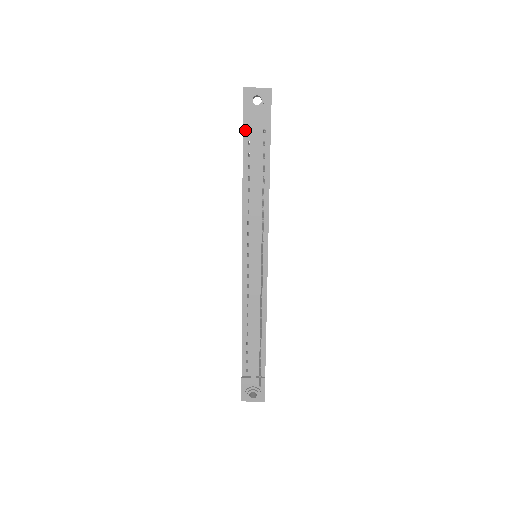
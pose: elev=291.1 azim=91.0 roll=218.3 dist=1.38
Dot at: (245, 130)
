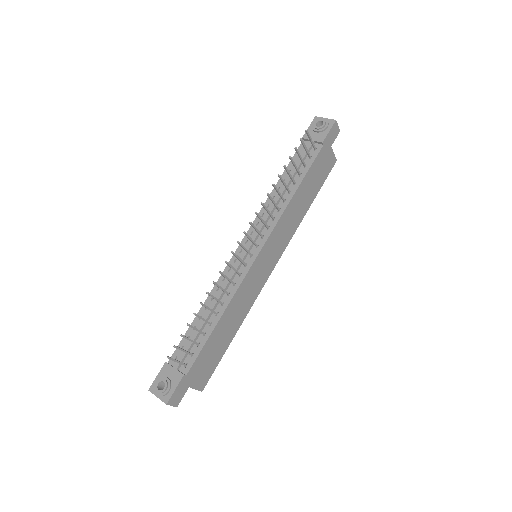
Dot at: (301, 146)
